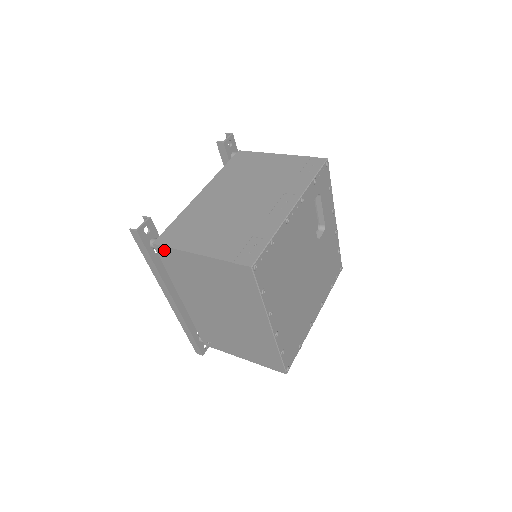
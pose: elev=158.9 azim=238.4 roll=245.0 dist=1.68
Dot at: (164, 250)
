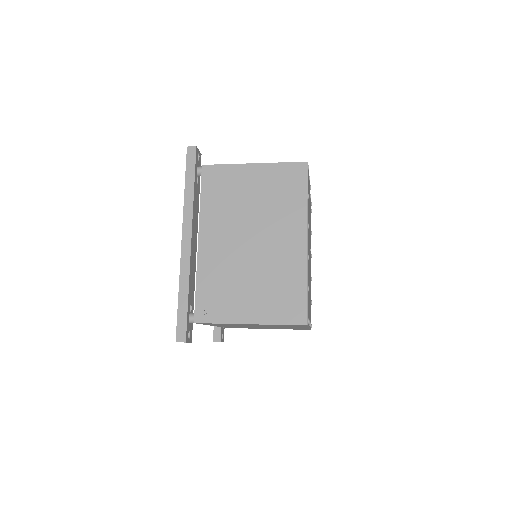
Dot at: (213, 169)
